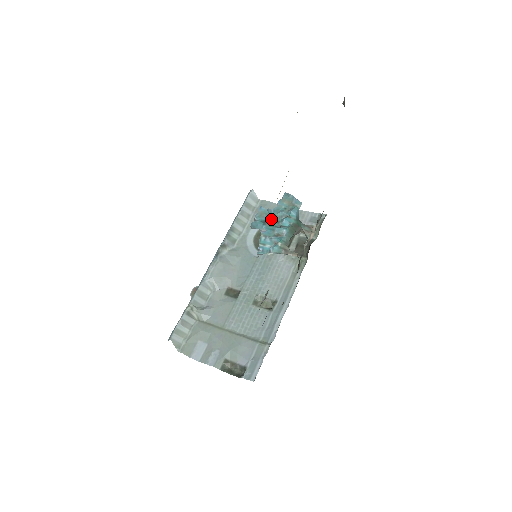
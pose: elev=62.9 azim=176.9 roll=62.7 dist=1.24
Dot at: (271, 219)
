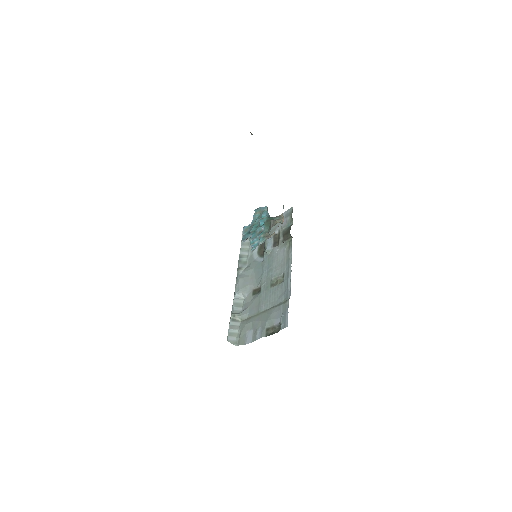
Dot at: (252, 228)
